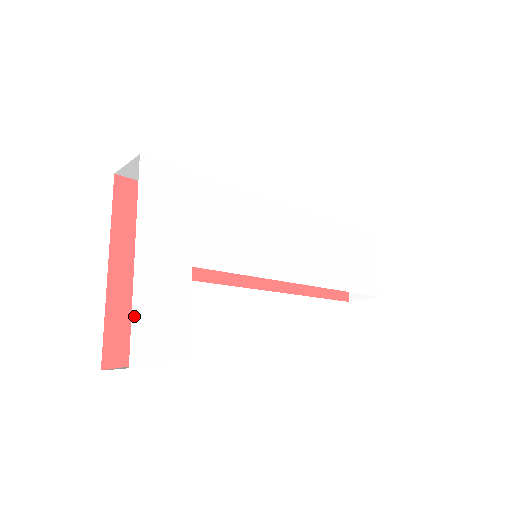
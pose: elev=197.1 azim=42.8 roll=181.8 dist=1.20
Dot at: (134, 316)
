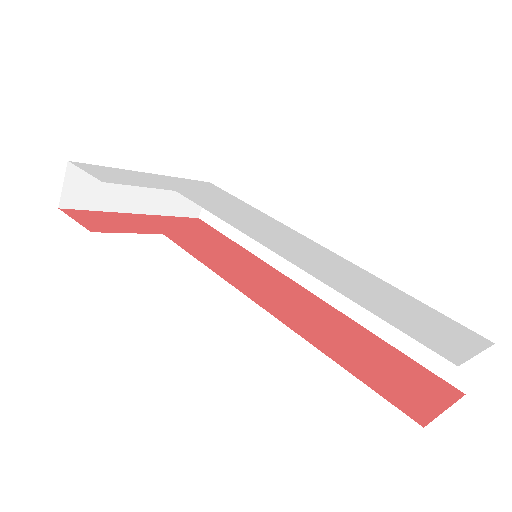
Dot at: (107, 168)
